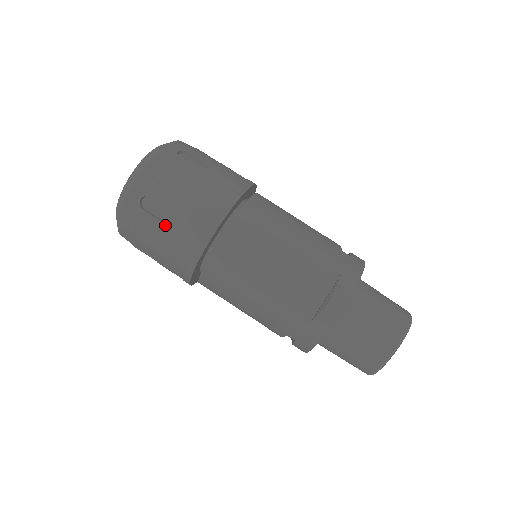
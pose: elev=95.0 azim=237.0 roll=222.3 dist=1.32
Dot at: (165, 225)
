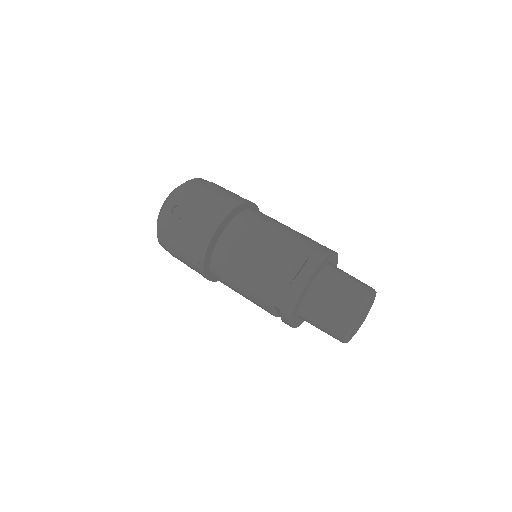
Dot at: (187, 223)
